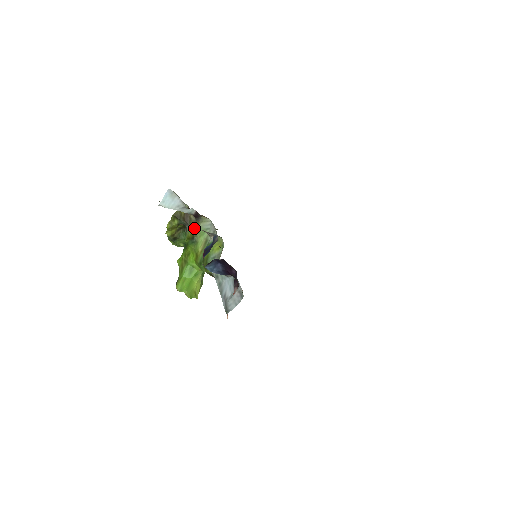
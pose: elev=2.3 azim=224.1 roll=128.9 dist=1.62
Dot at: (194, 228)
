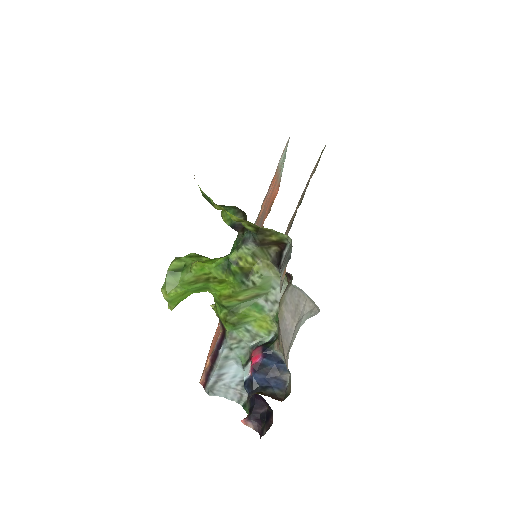
Dot at: (259, 257)
